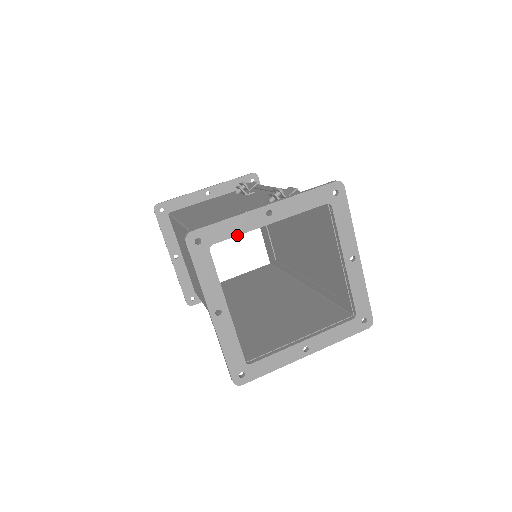
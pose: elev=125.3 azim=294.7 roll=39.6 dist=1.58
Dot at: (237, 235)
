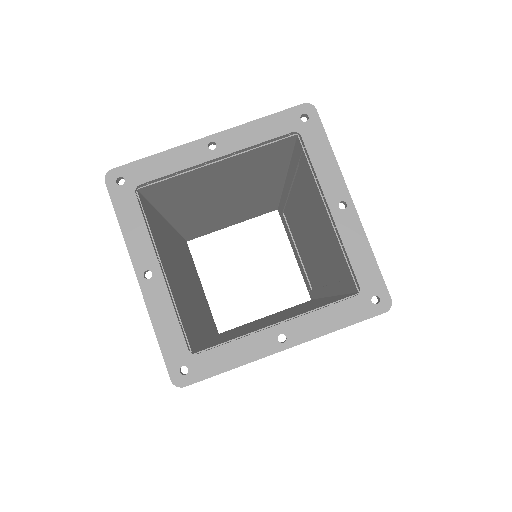
Dot at: (171, 173)
